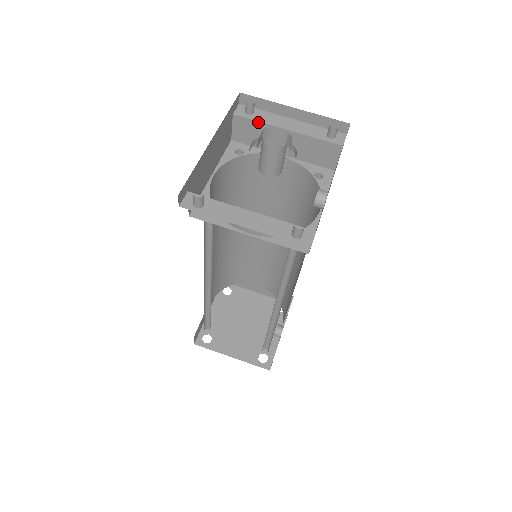
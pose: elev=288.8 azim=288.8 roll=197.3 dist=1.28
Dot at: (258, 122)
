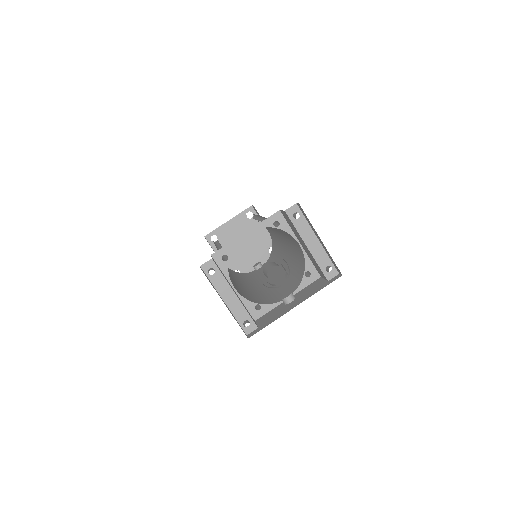
Dot at: (295, 227)
